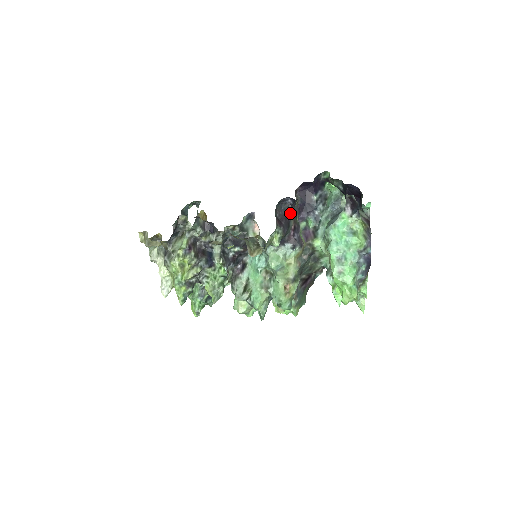
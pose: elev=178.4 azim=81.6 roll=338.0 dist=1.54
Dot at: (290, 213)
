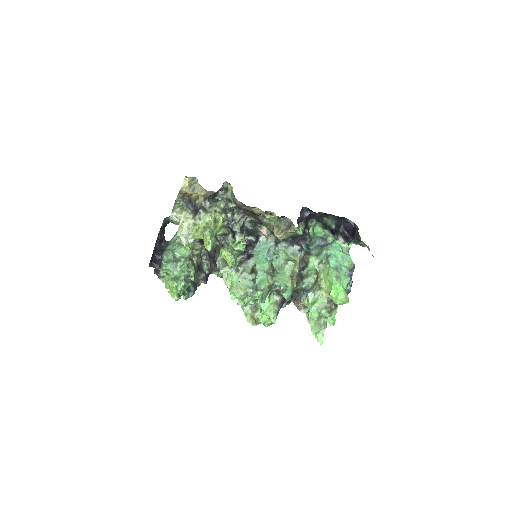
Dot at: occluded
